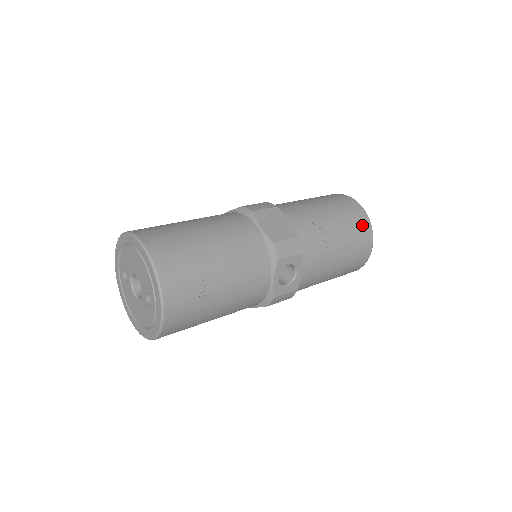
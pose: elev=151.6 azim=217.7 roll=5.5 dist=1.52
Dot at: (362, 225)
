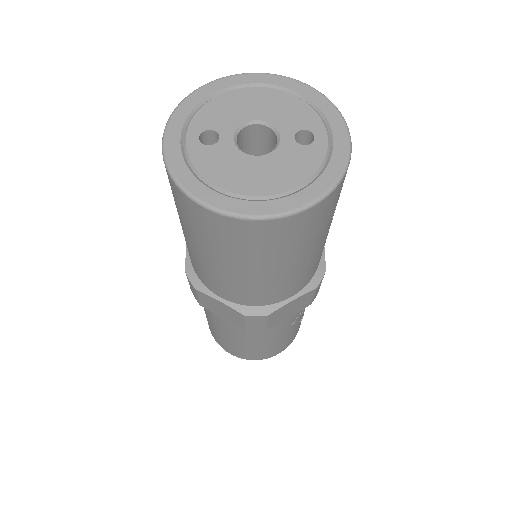
Dot at: occluded
